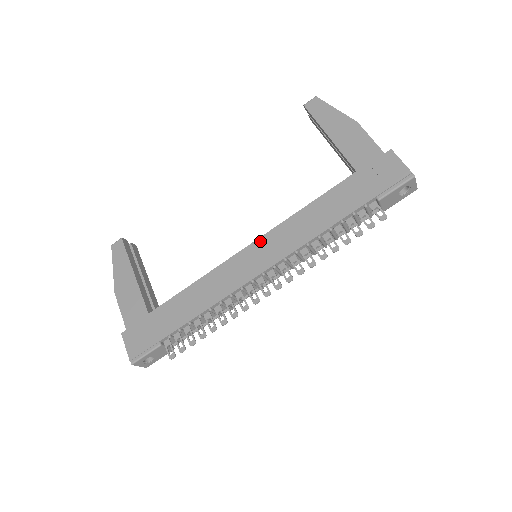
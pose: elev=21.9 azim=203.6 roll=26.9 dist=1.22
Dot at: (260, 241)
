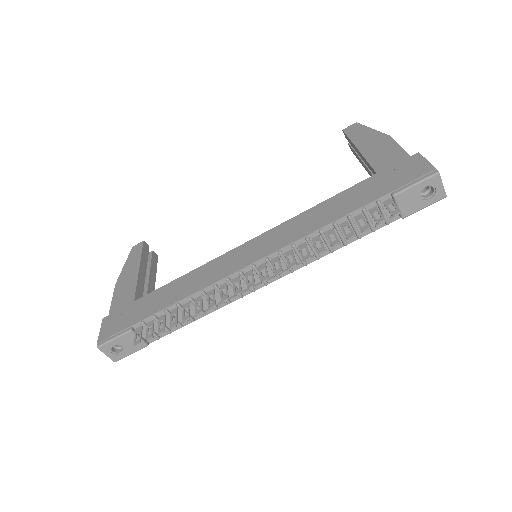
Dot at: (261, 236)
